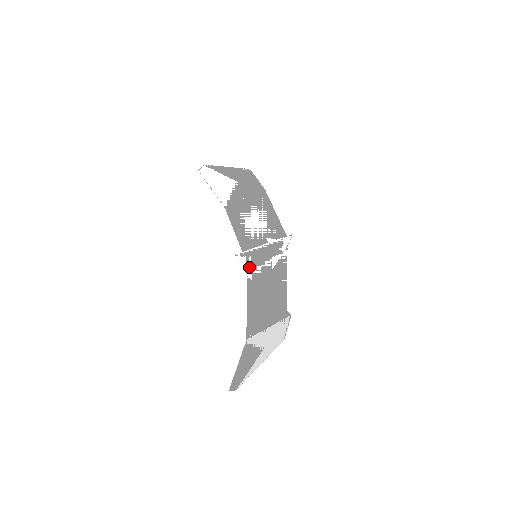
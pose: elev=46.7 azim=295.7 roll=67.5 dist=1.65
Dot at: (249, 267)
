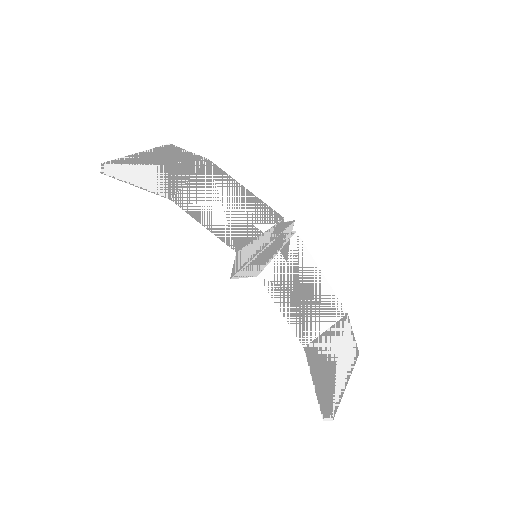
Dot at: (255, 271)
